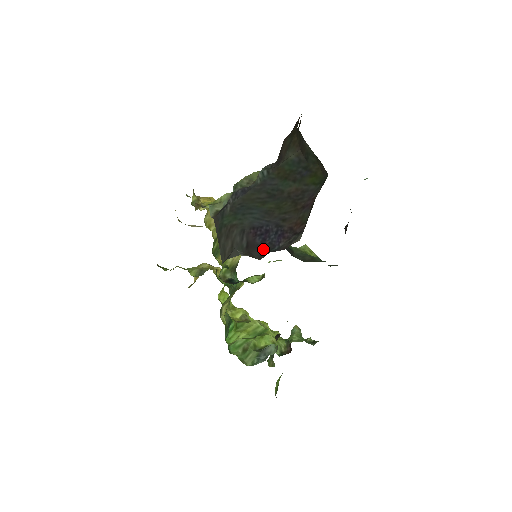
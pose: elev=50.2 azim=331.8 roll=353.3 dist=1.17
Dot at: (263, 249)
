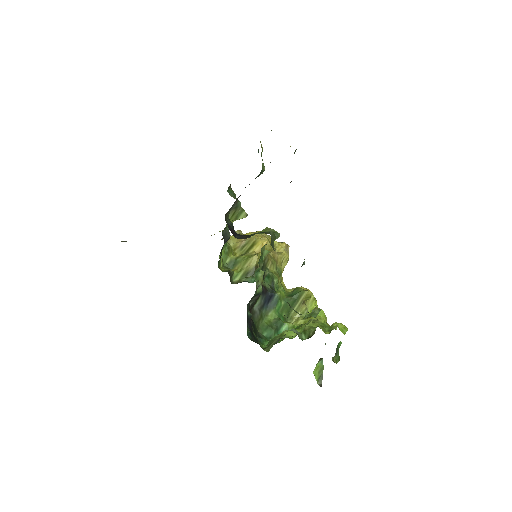
Dot at: occluded
